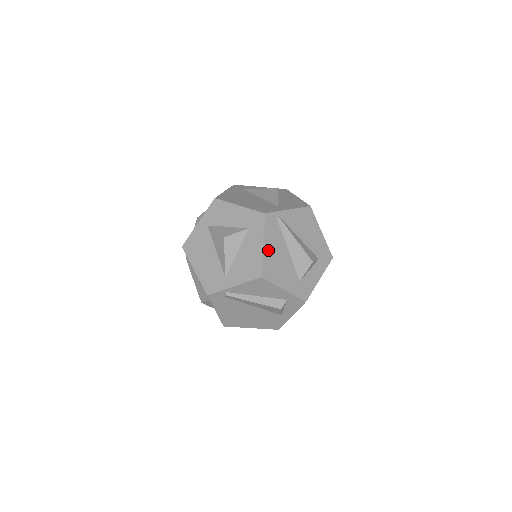
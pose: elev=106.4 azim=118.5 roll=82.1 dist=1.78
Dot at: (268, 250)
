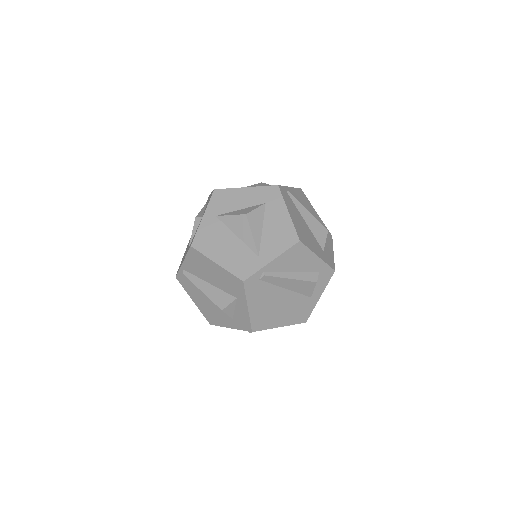
Dot at: (293, 218)
